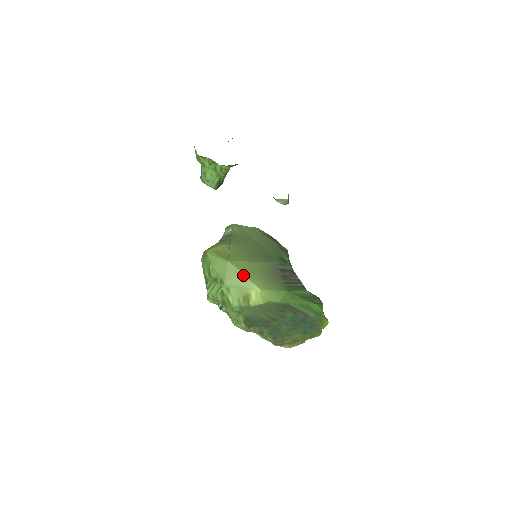
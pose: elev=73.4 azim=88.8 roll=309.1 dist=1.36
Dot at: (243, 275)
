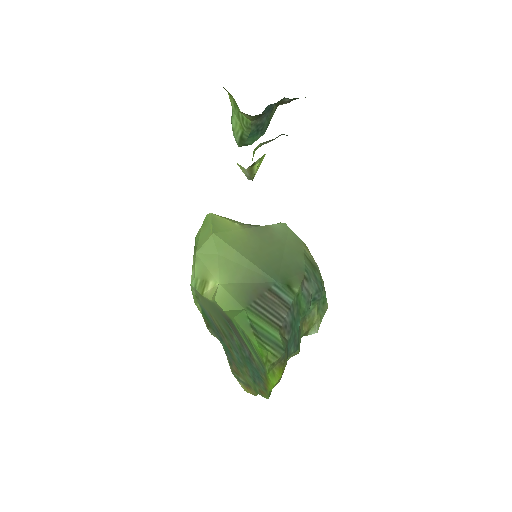
Dot at: (217, 258)
